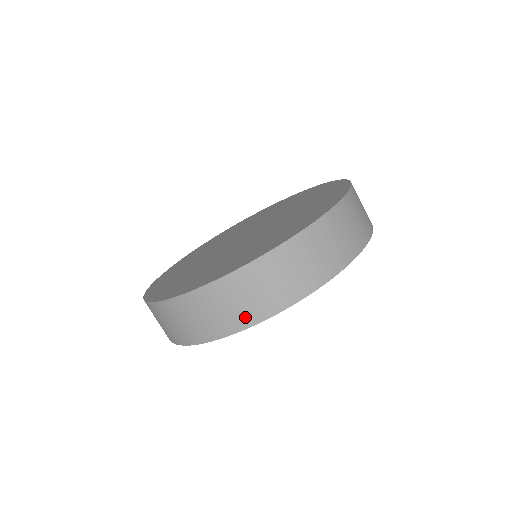
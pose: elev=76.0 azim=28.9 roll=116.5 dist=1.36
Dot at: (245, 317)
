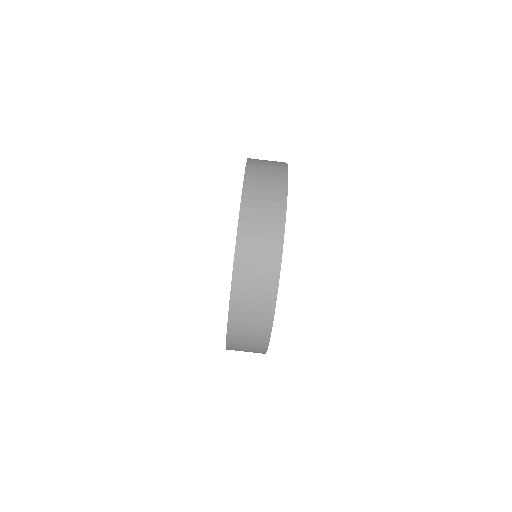
Dot at: (275, 228)
